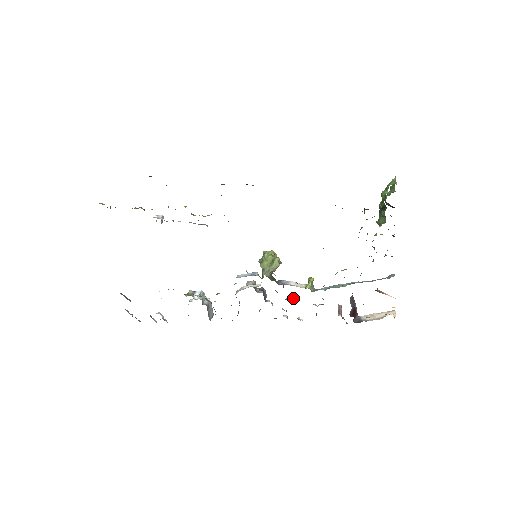
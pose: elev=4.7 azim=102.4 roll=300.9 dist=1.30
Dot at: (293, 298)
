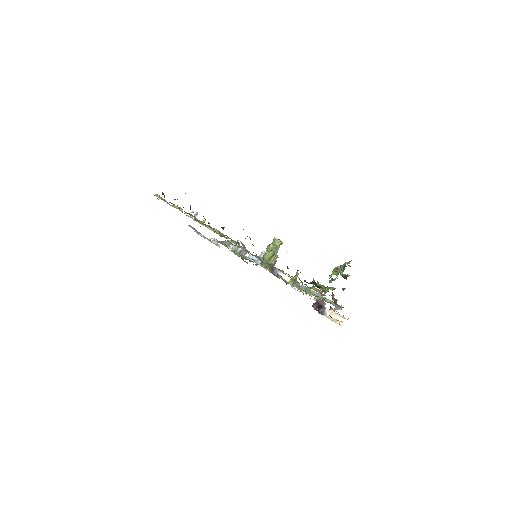
Dot at: occluded
